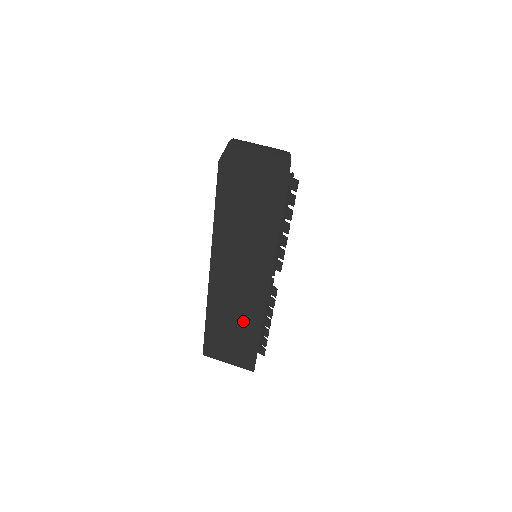
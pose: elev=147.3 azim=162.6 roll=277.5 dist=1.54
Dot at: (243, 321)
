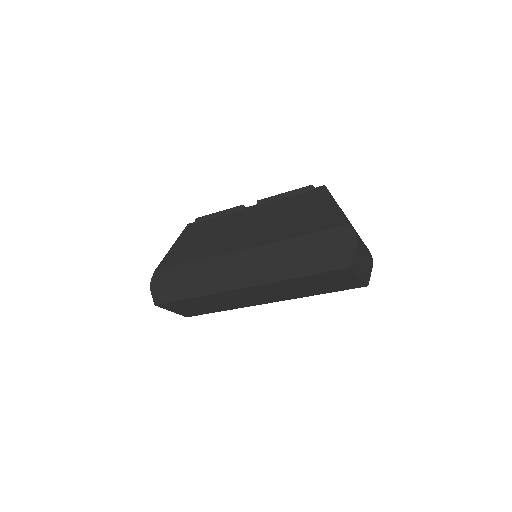
Dot at: (224, 305)
